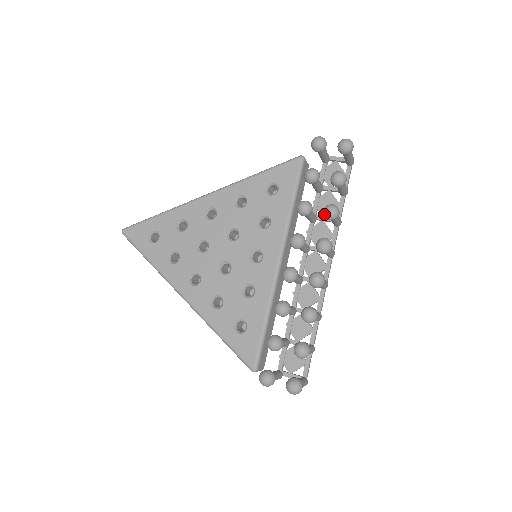
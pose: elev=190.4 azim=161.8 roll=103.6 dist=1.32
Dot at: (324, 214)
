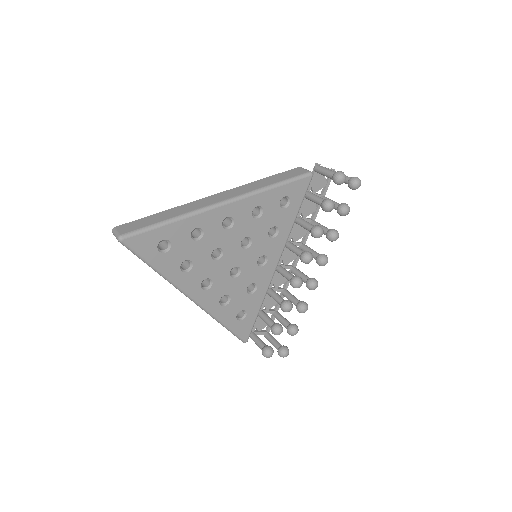
Dot at: (330, 239)
